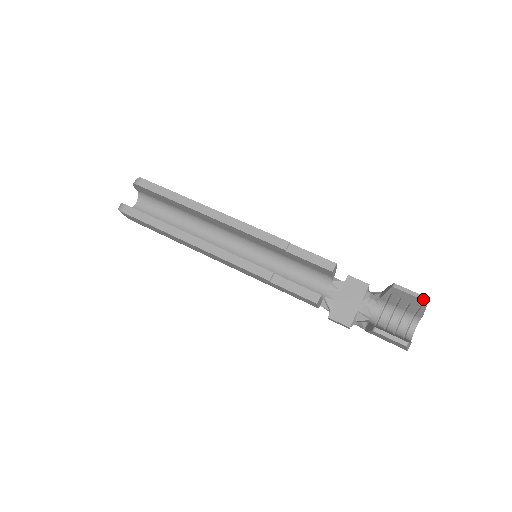
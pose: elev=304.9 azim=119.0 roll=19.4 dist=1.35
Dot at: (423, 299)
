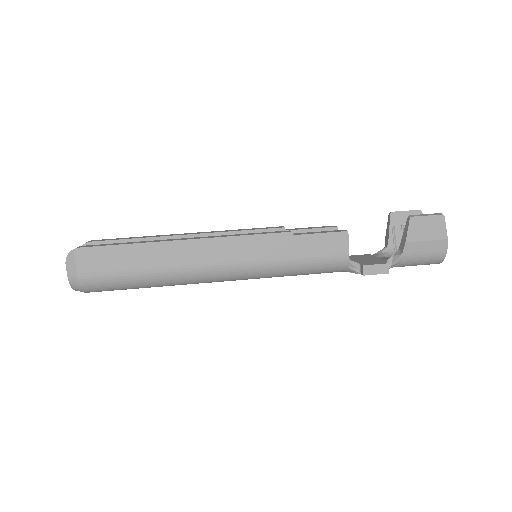
Dot at: (418, 210)
